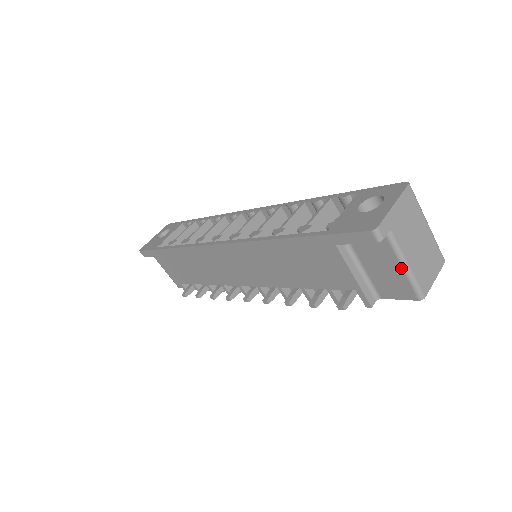
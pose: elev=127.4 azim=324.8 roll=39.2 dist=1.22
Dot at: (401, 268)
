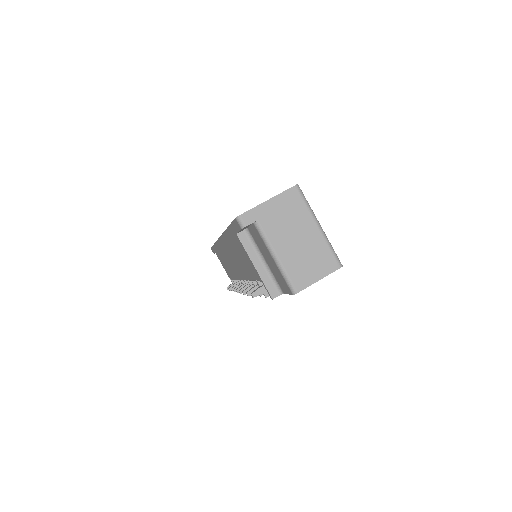
Dot at: (273, 259)
